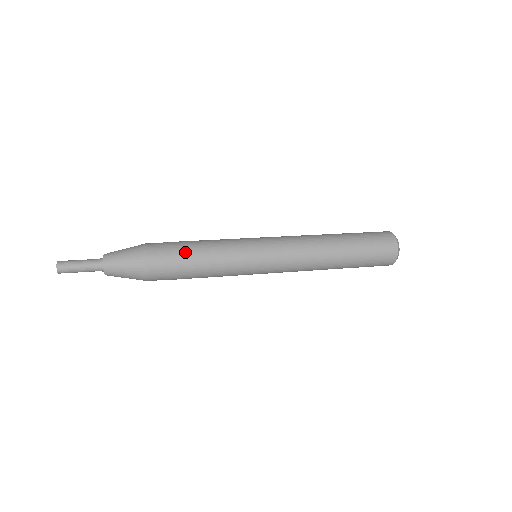
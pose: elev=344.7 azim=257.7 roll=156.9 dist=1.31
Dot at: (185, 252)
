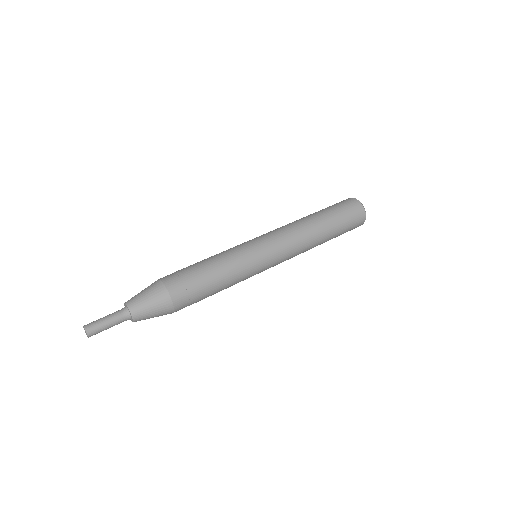
Dot at: (207, 295)
